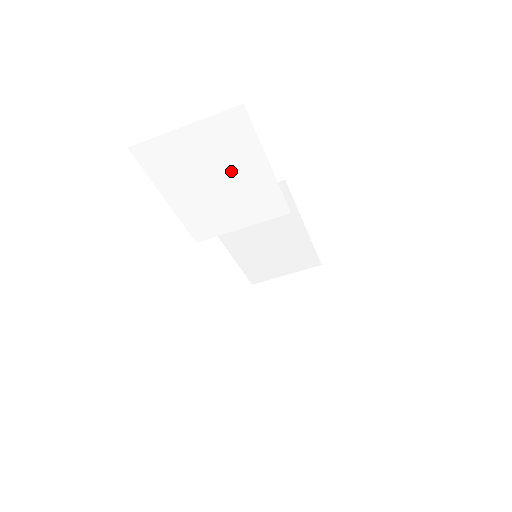
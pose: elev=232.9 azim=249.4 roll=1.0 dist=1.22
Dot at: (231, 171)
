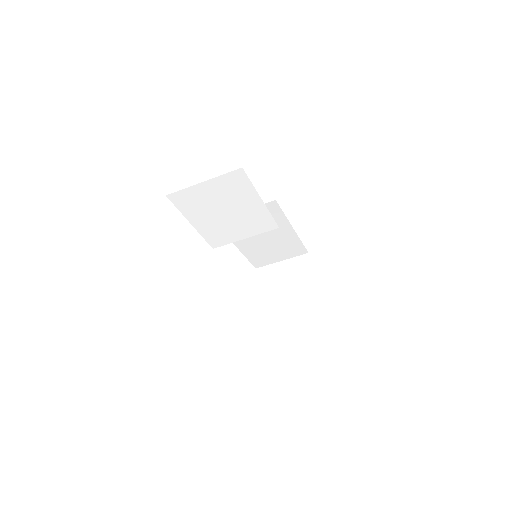
Dot at: (236, 205)
